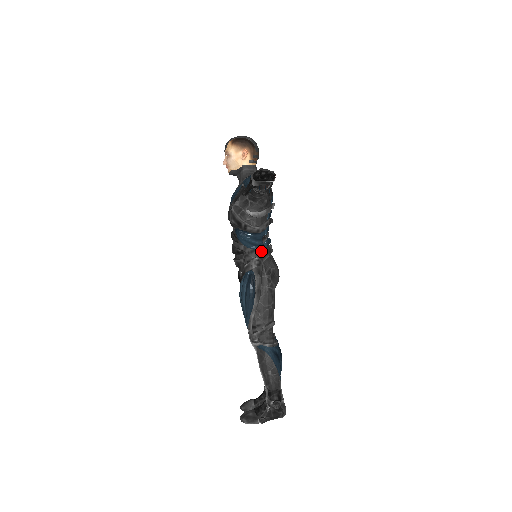
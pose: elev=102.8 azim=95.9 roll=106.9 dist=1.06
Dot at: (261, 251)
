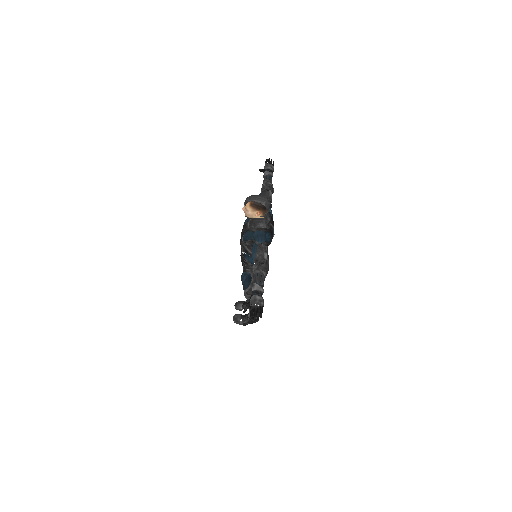
Dot at: occluded
